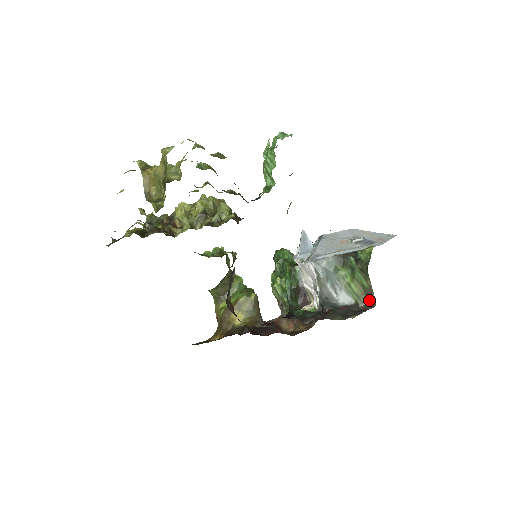
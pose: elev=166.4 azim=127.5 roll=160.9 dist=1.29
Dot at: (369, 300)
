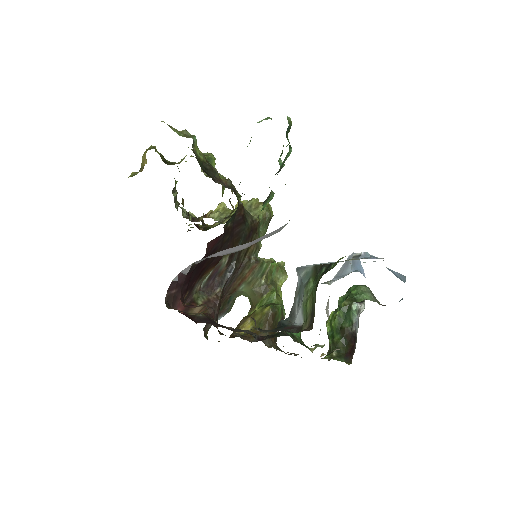
Dot at: (310, 323)
